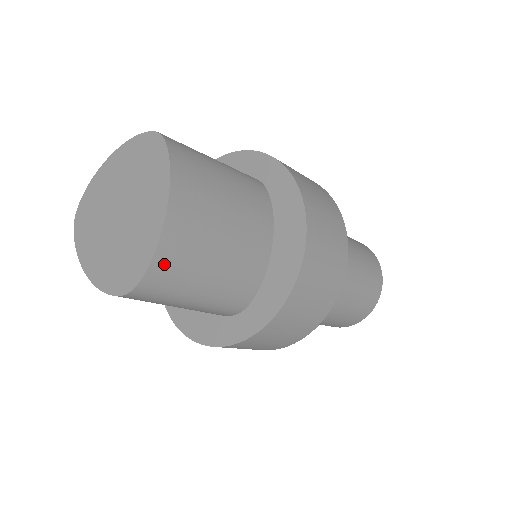
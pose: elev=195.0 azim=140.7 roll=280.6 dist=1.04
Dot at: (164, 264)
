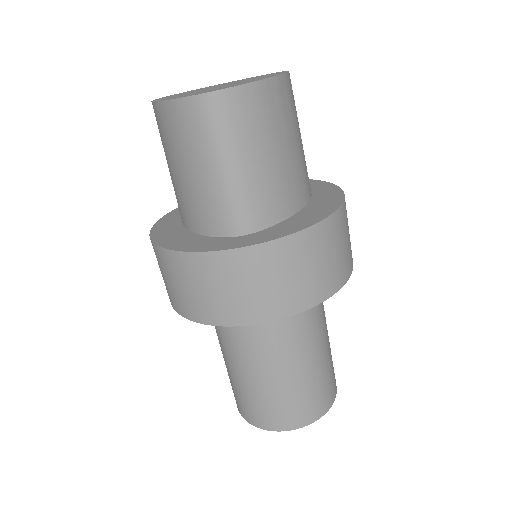
Dot at: (247, 99)
